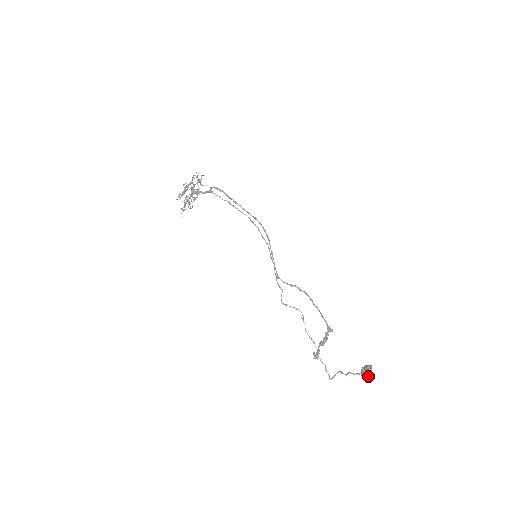
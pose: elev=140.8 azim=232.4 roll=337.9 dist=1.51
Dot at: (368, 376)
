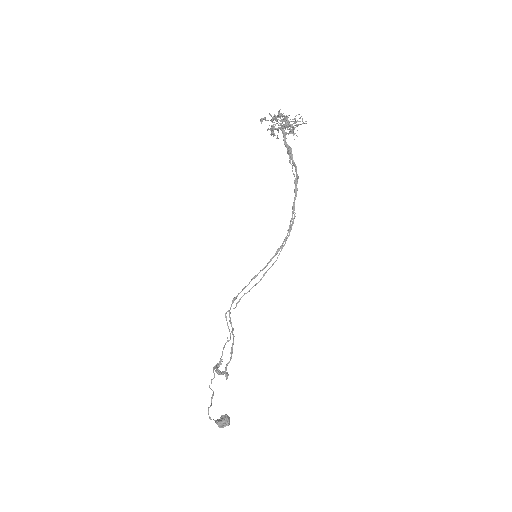
Dot at: (218, 425)
